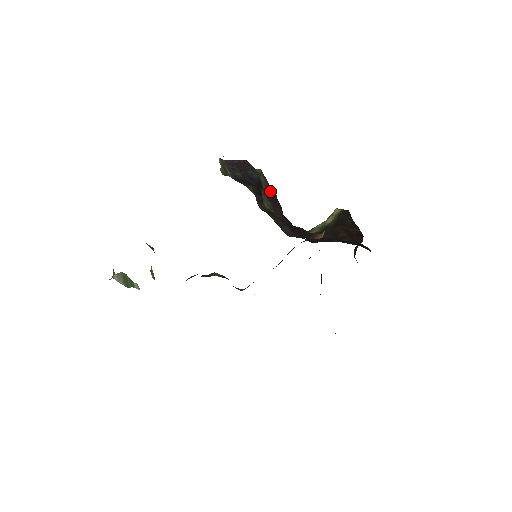
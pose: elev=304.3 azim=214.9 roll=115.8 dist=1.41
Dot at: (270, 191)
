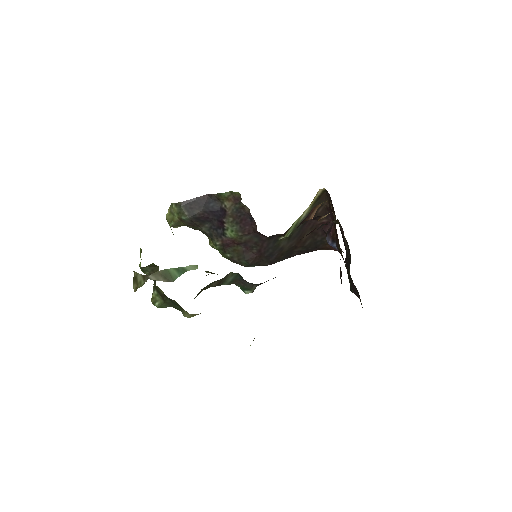
Dot at: (239, 212)
